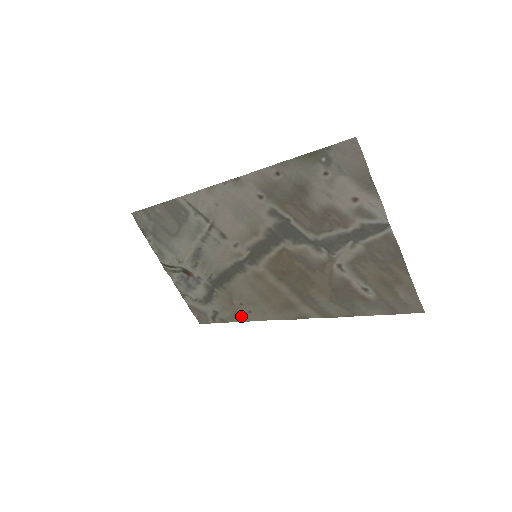
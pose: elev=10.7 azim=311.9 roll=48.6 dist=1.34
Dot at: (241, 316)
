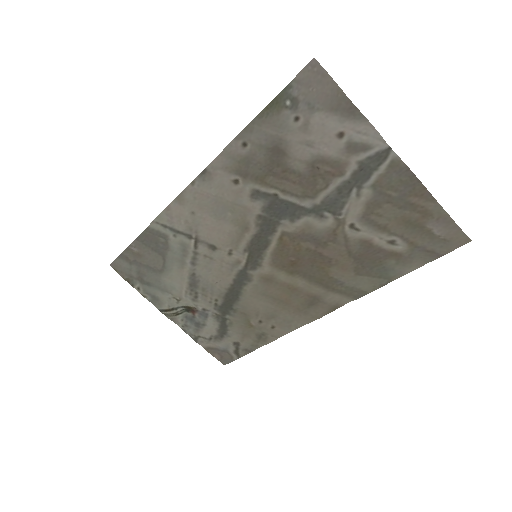
Dot at: (265, 337)
